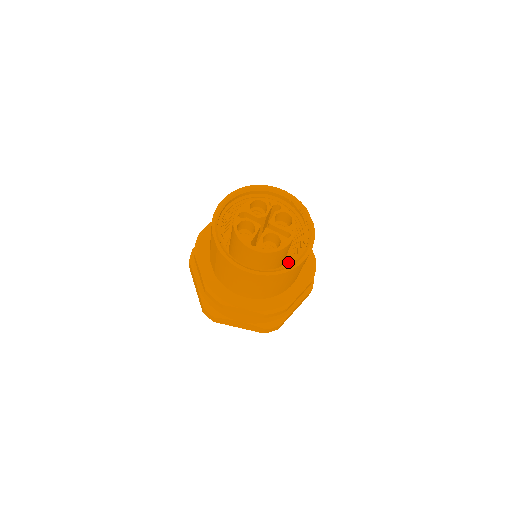
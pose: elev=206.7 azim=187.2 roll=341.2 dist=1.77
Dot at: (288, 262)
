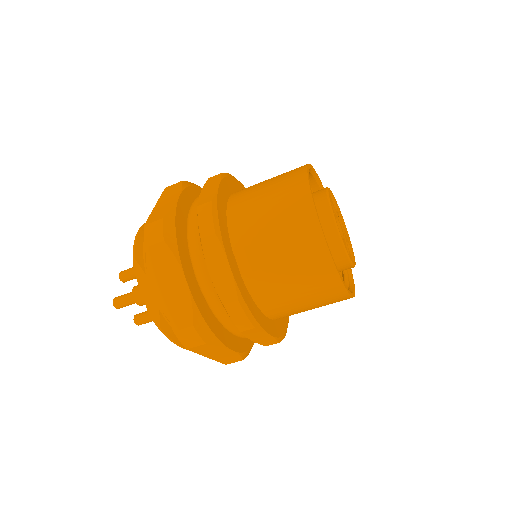
Dot at: occluded
